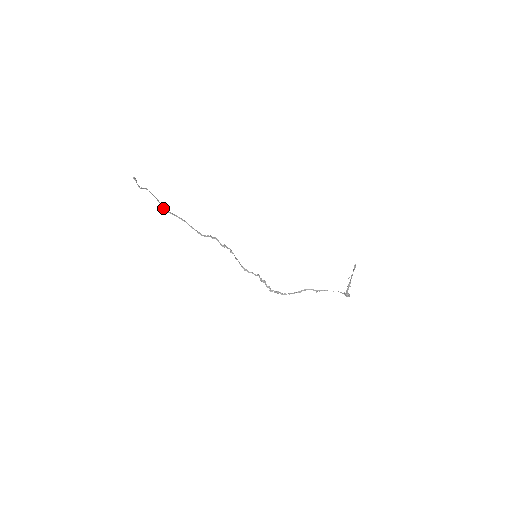
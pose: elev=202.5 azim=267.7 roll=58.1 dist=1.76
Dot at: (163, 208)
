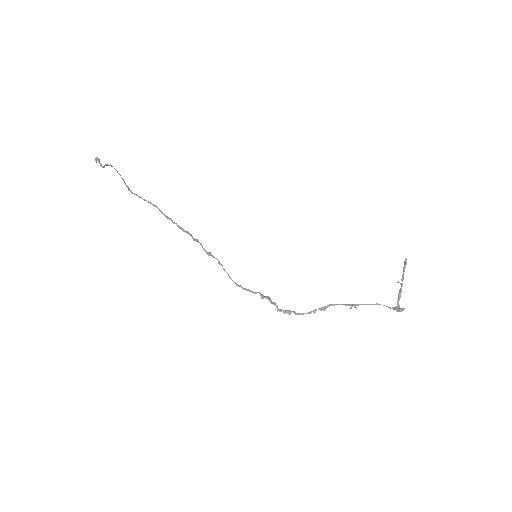
Dot at: (129, 189)
